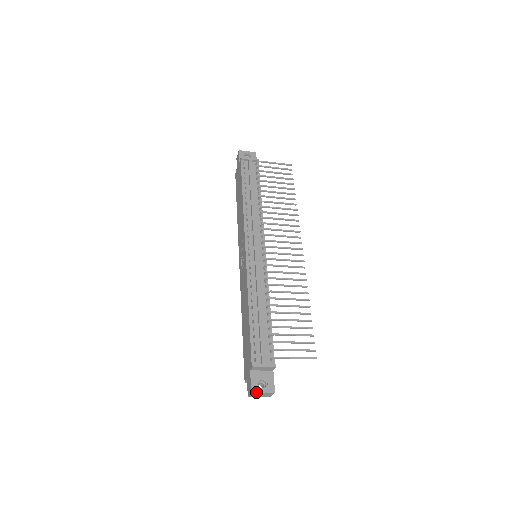
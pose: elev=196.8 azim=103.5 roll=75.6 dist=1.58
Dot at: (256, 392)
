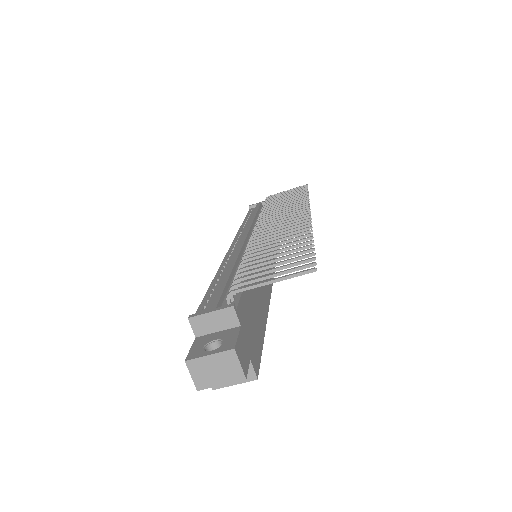
Dot at: (194, 358)
